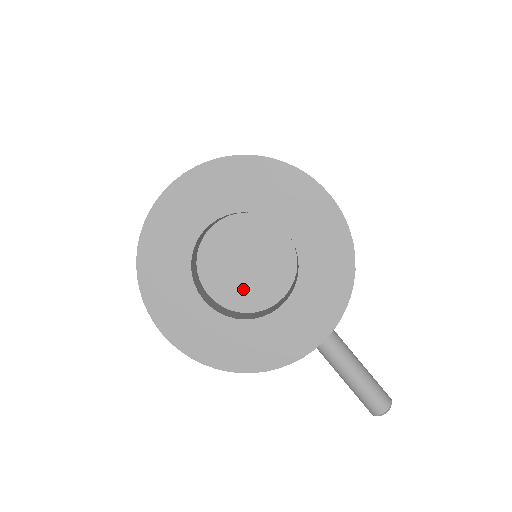
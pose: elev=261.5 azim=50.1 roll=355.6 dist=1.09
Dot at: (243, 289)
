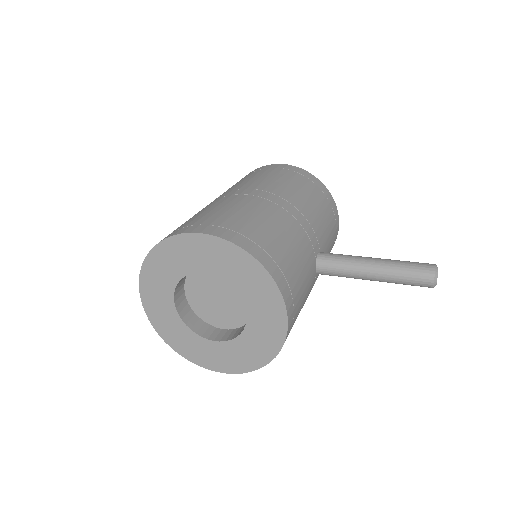
Dot at: (232, 312)
